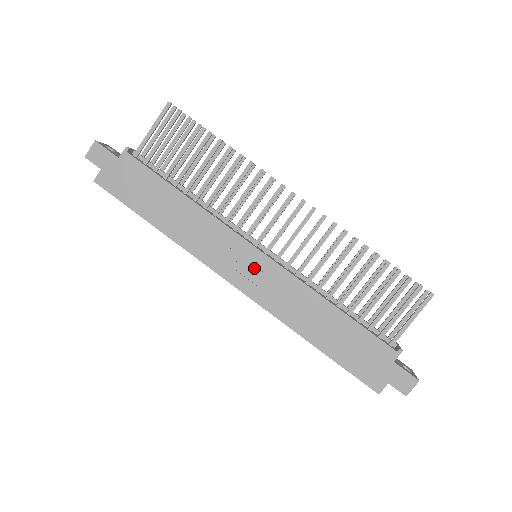
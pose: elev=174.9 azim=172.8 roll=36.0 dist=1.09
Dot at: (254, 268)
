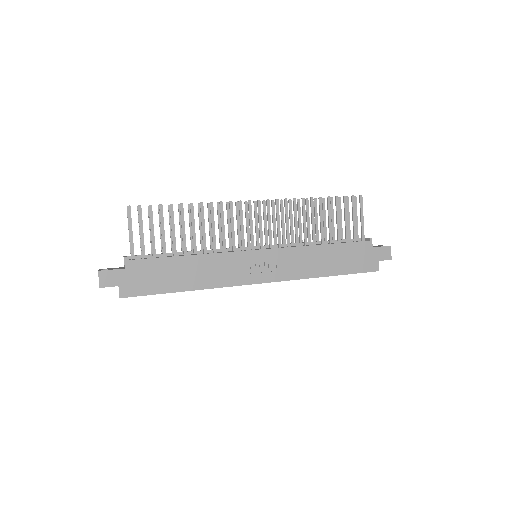
Dot at: (264, 263)
